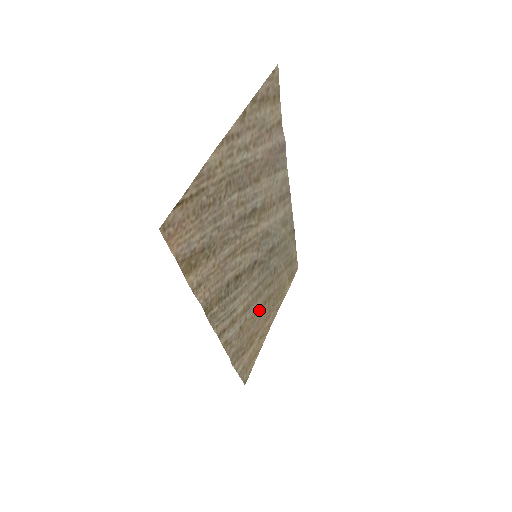
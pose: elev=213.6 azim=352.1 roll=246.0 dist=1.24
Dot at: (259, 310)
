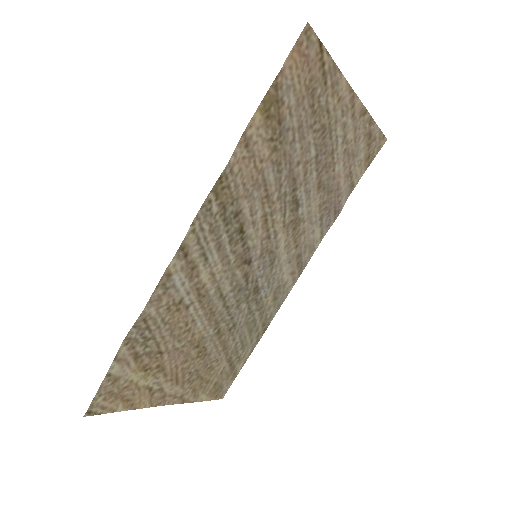
Dot at: (192, 337)
